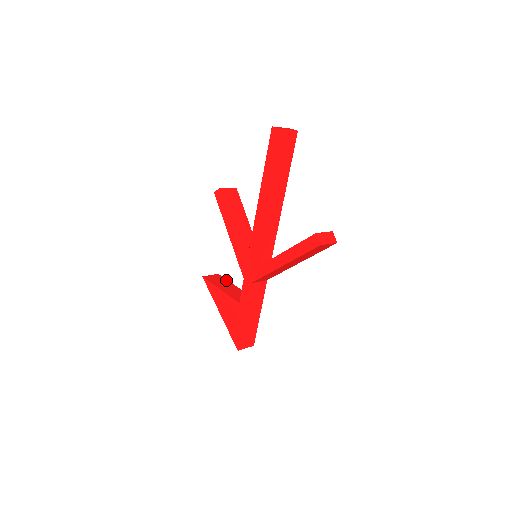
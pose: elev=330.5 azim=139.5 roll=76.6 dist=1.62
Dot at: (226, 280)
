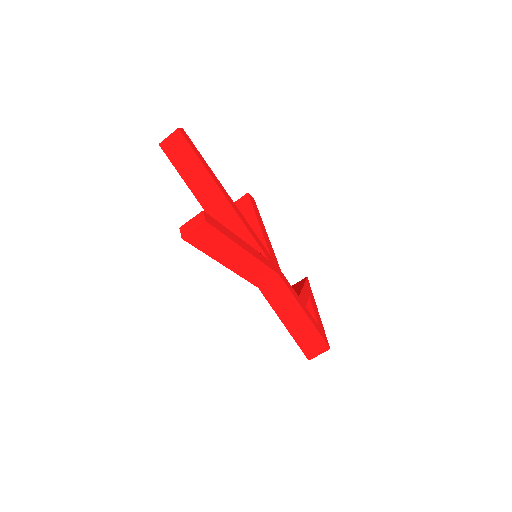
Dot at: (303, 282)
